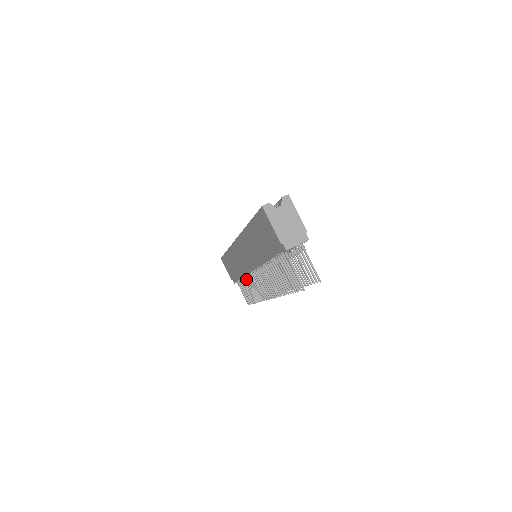
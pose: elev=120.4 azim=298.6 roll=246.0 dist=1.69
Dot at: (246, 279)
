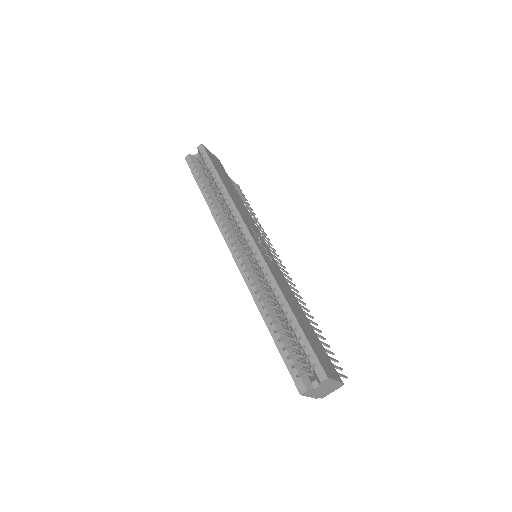
Dot at: occluded
